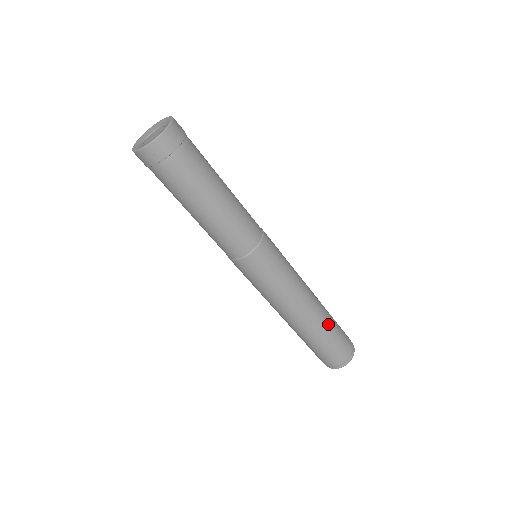
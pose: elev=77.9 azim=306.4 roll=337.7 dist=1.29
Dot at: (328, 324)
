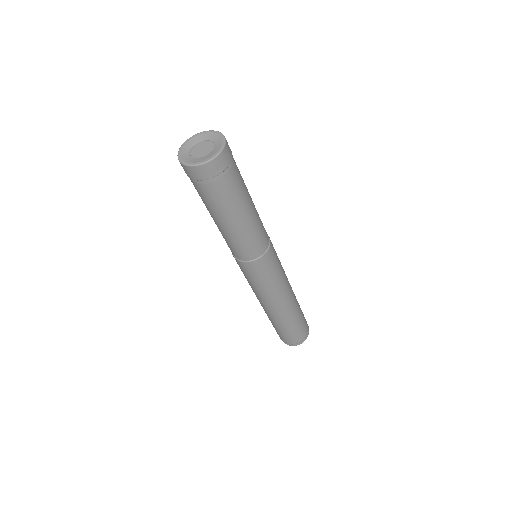
Dot at: (298, 304)
